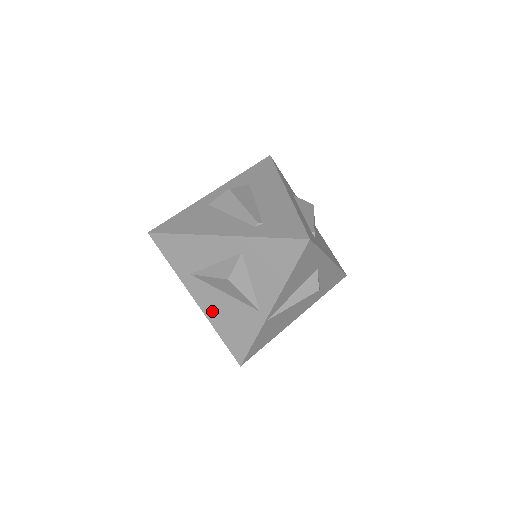
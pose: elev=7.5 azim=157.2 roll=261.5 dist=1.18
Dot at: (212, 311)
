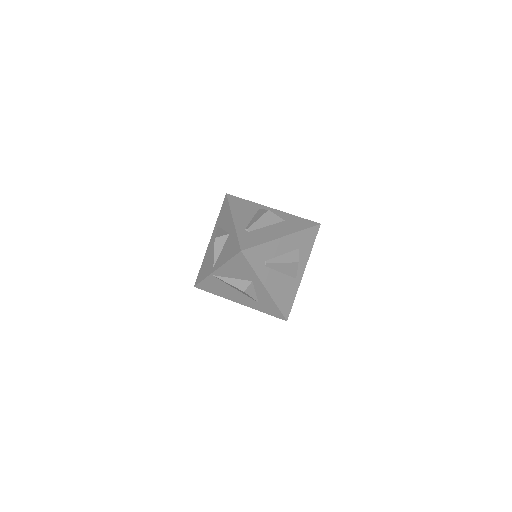
Dot at: (209, 250)
